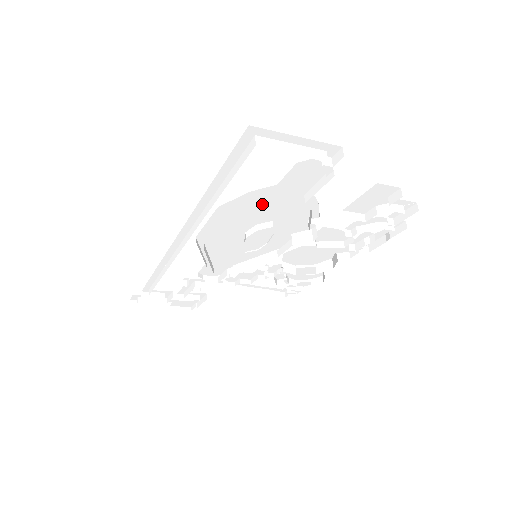
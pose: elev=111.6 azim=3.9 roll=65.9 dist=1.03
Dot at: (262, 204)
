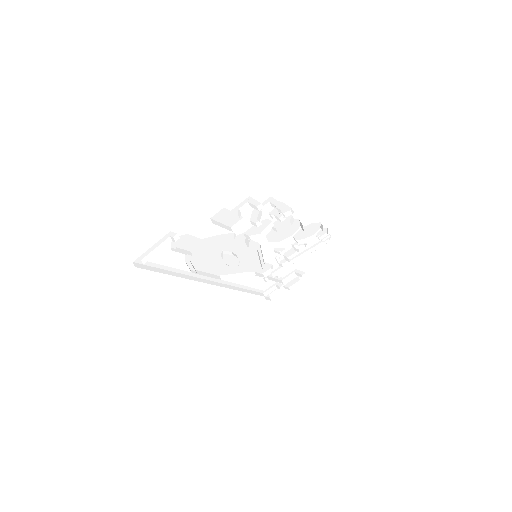
Dot at: (201, 255)
